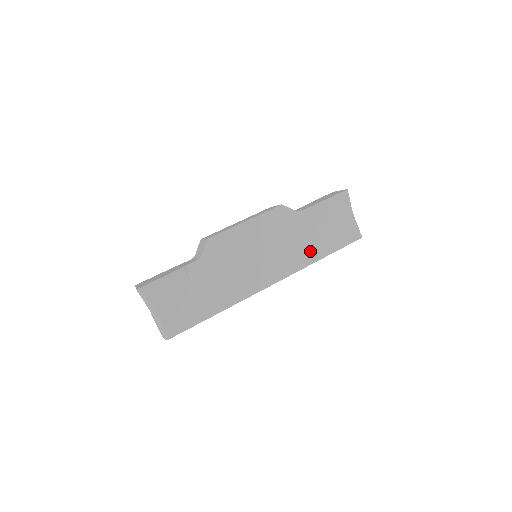
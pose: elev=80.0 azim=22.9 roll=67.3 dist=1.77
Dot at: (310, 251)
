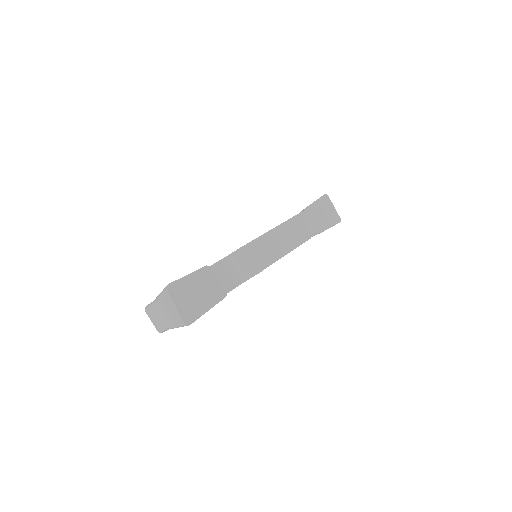
Dot at: occluded
